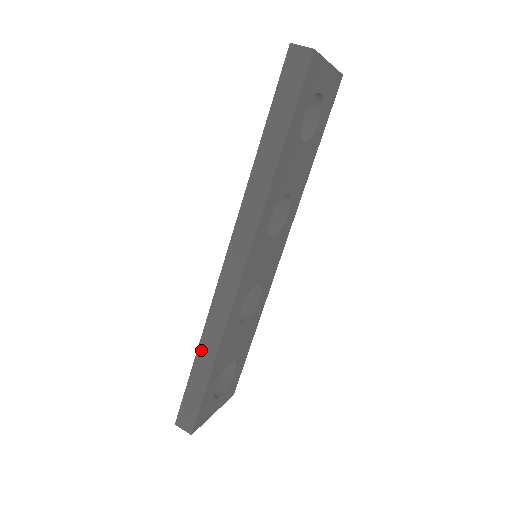
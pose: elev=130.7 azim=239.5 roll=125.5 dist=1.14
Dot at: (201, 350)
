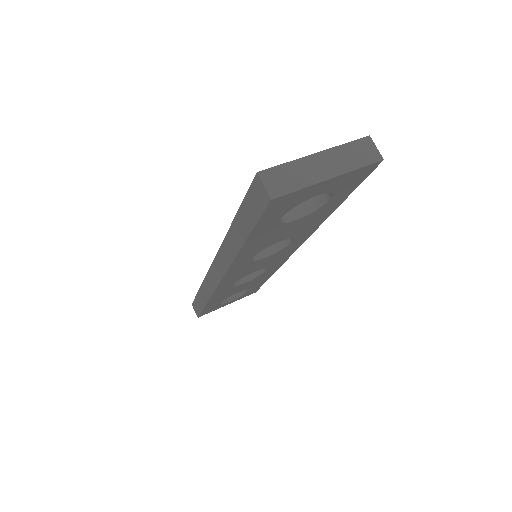
Dot at: (201, 290)
